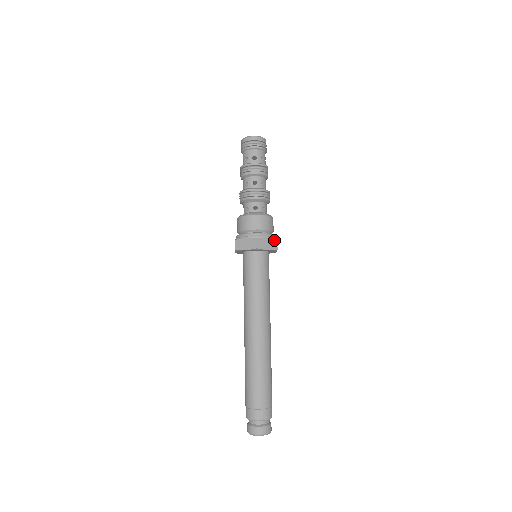
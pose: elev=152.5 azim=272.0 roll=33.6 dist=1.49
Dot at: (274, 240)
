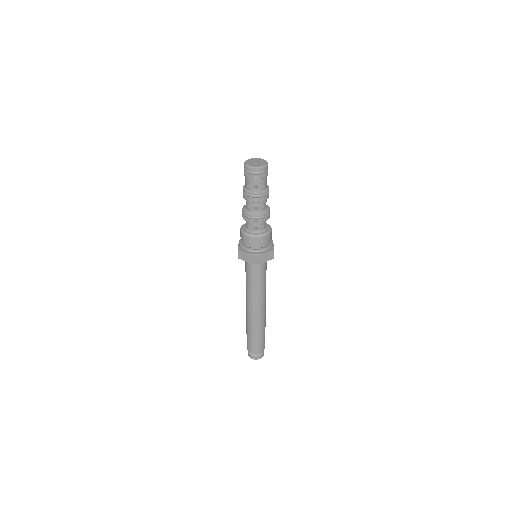
Dot at: (271, 253)
